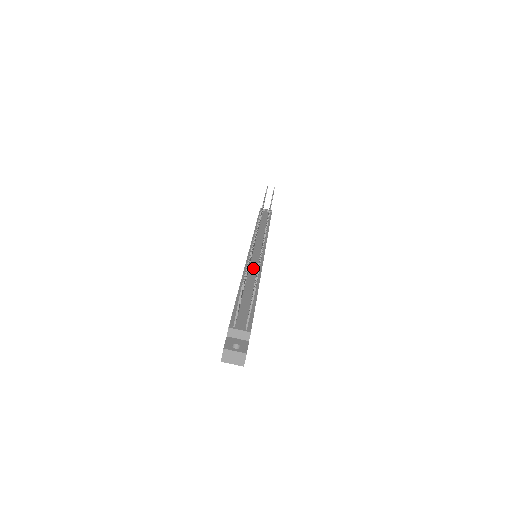
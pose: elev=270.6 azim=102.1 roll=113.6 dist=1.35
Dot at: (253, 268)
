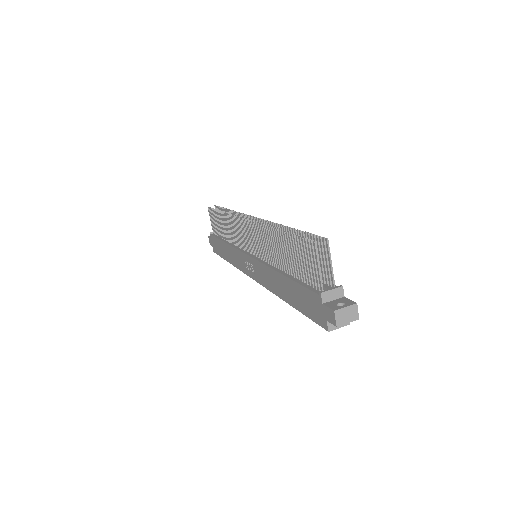
Dot at: occluded
